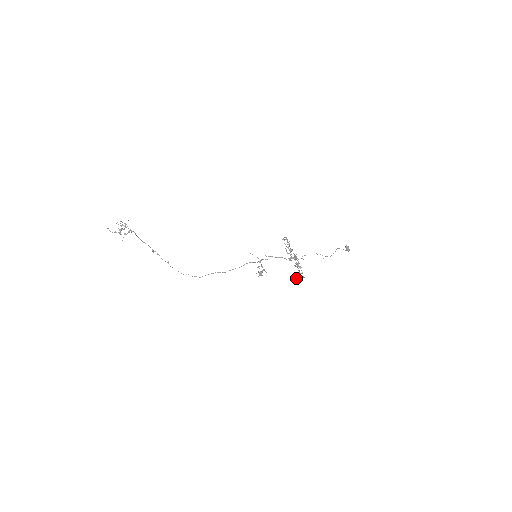
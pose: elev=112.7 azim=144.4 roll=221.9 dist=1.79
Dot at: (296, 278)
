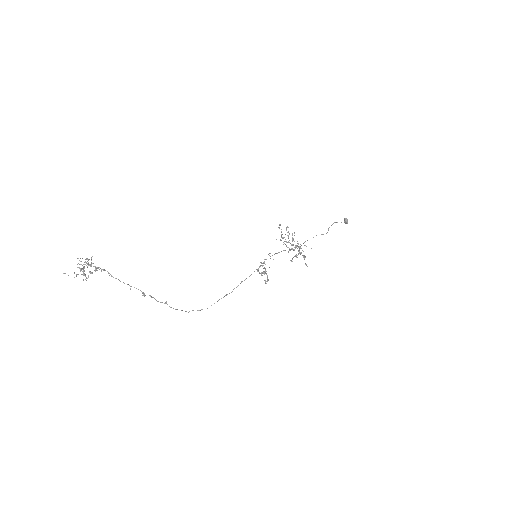
Dot at: occluded
